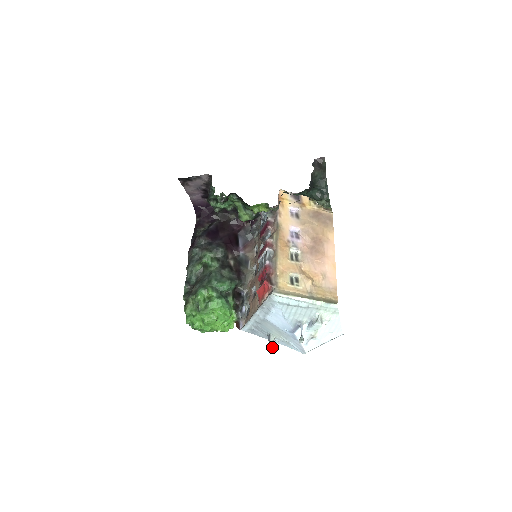
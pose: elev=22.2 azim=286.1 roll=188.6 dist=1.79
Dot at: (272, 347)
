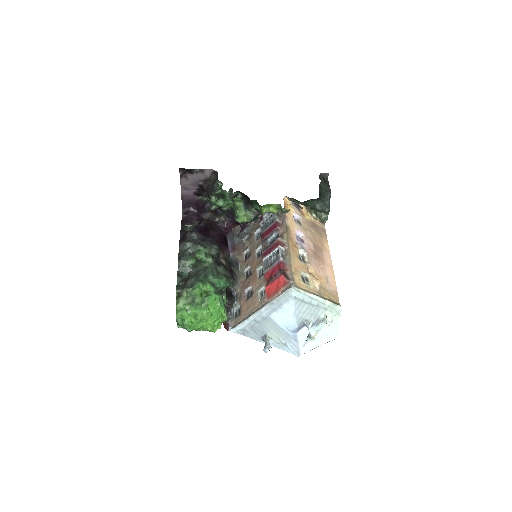
Dot at: (269, 347)
